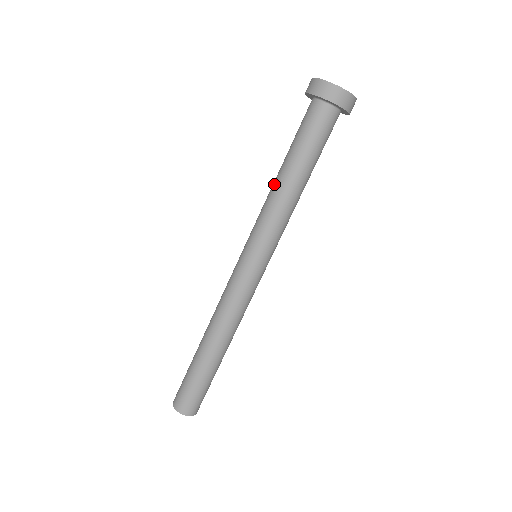
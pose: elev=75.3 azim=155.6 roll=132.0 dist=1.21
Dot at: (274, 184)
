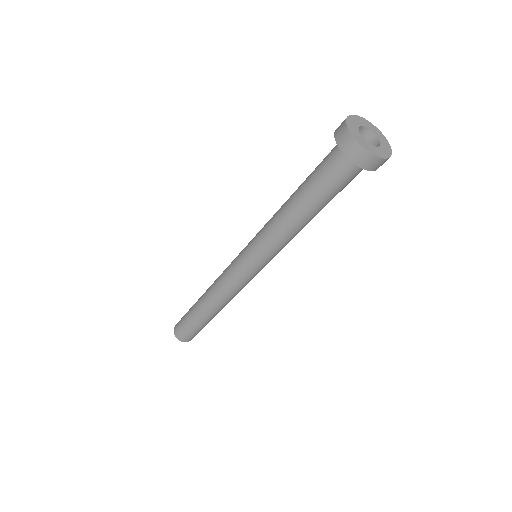
Dot at: (288, 220)
